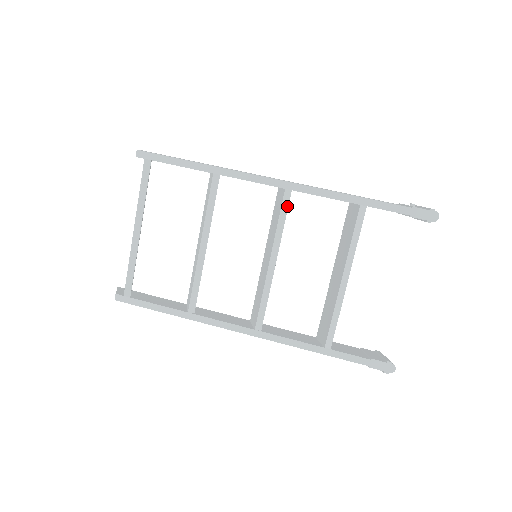
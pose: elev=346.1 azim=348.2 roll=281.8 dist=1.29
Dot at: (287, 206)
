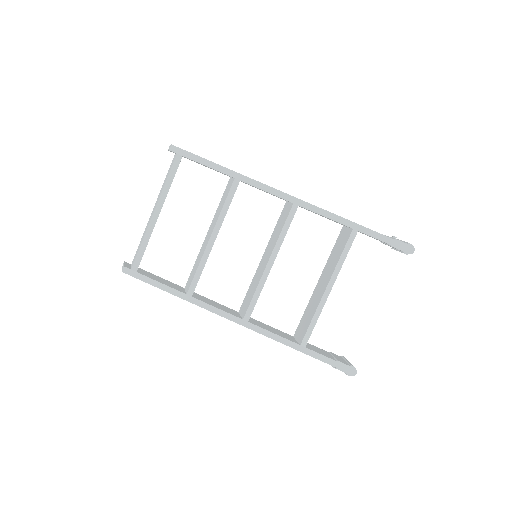
Dot at: (292, 218)
